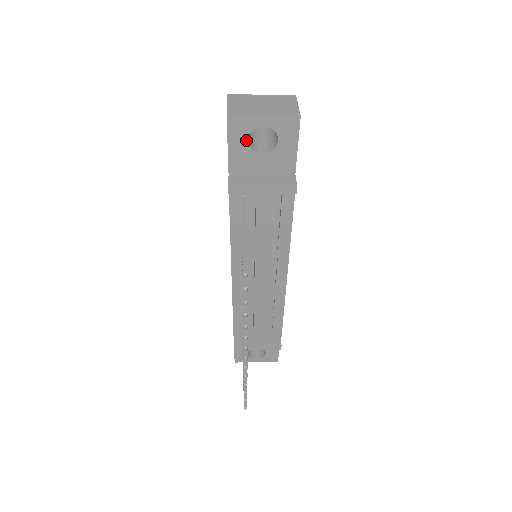
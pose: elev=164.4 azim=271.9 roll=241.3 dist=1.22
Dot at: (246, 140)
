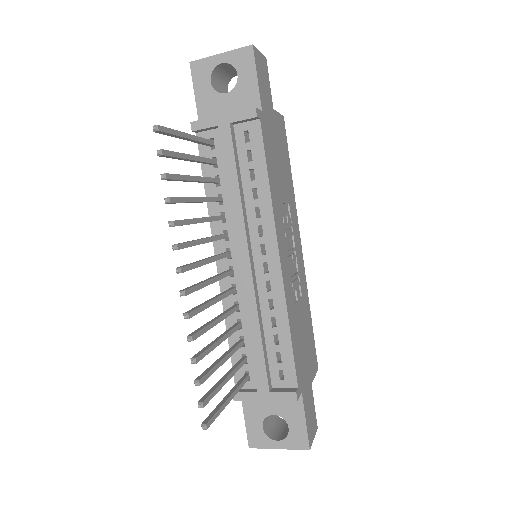
Dot at: (209, 83)
